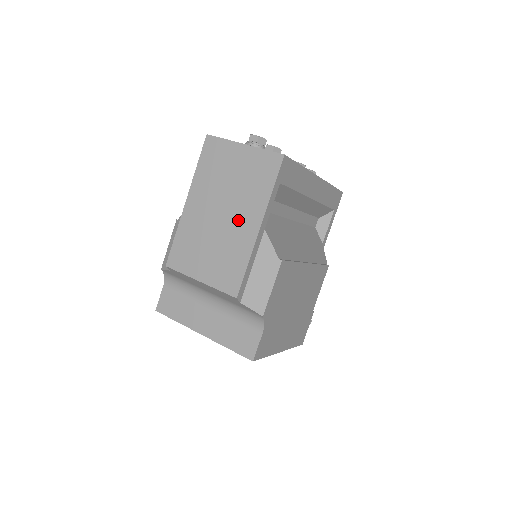
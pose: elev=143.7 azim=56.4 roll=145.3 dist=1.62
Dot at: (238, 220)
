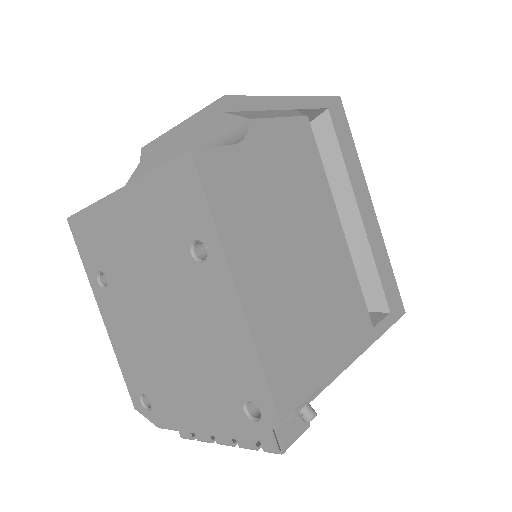
Dot at: occluded
